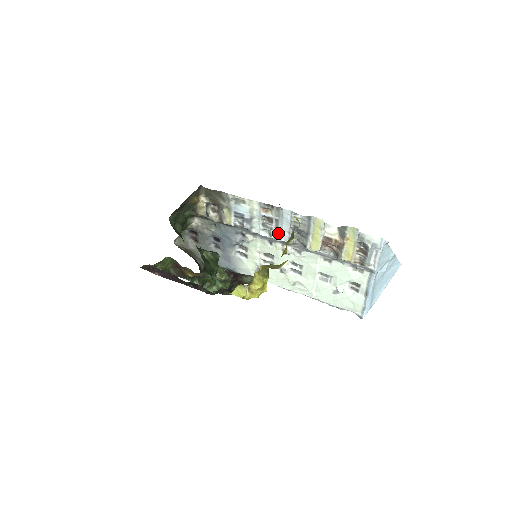
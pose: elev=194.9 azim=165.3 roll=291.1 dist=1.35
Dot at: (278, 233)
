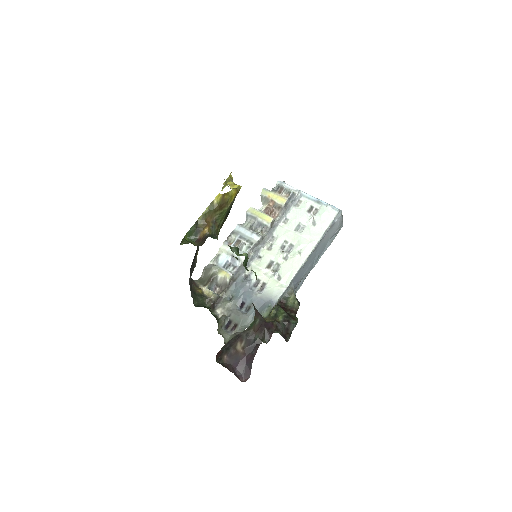
Dot at: (249, 240)
